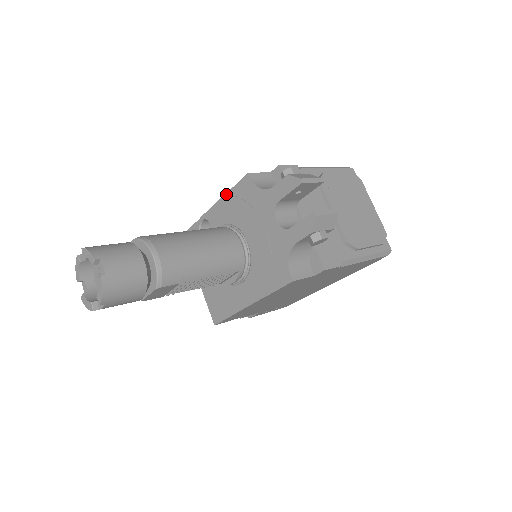
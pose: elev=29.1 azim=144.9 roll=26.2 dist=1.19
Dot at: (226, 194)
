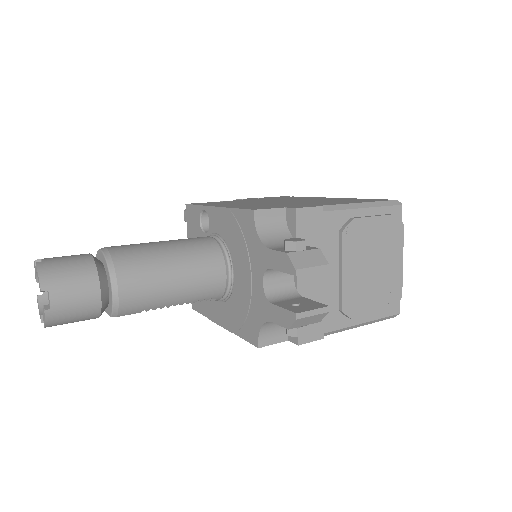
Dot at: (229, 208)
